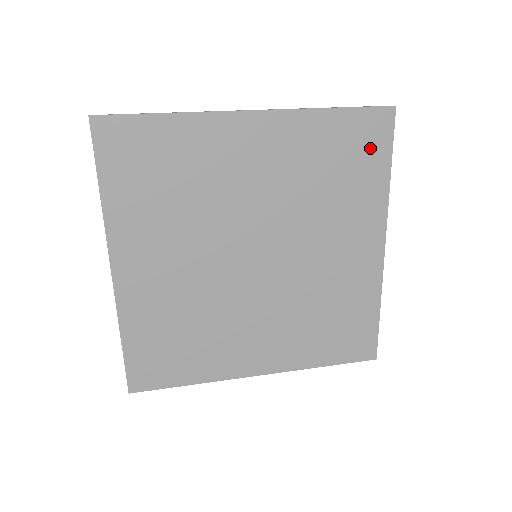
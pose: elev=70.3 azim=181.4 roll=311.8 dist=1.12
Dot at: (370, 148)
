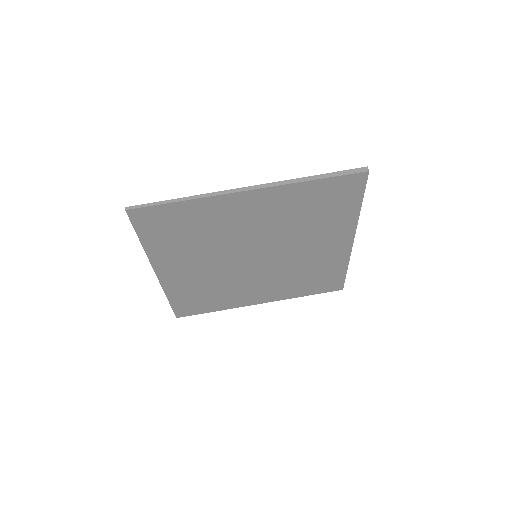
Dot at: (345, 196)
